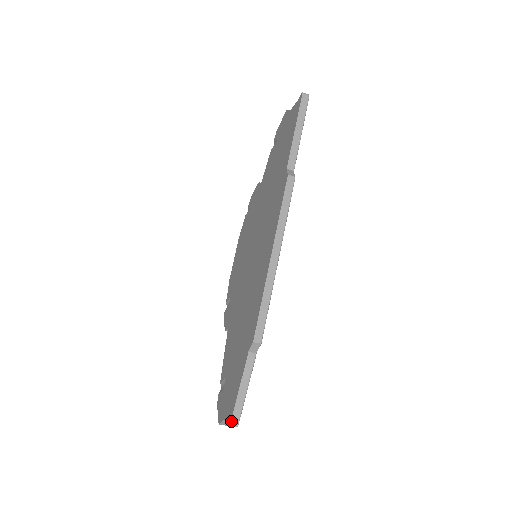
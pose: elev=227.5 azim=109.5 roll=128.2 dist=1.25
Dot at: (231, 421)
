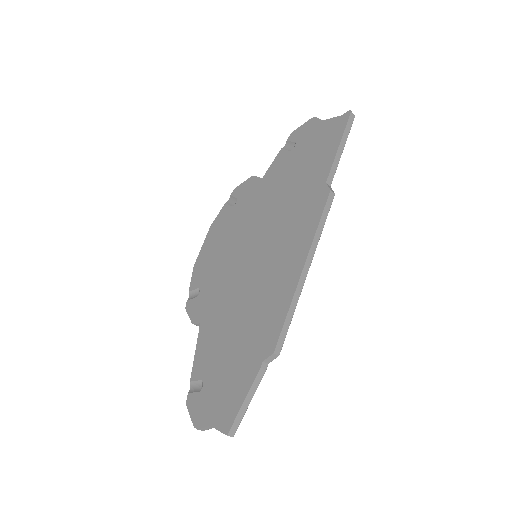
Dot at: (229, 431)
